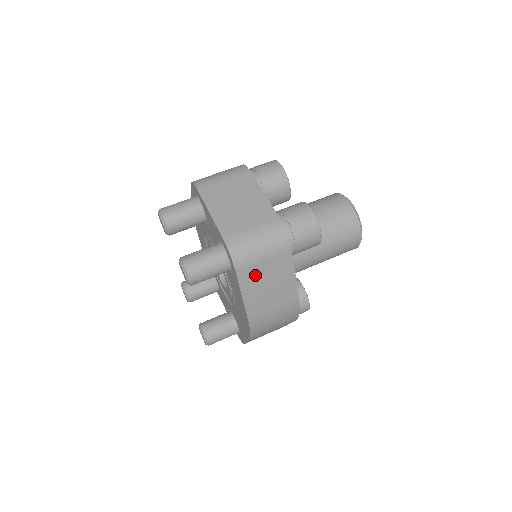
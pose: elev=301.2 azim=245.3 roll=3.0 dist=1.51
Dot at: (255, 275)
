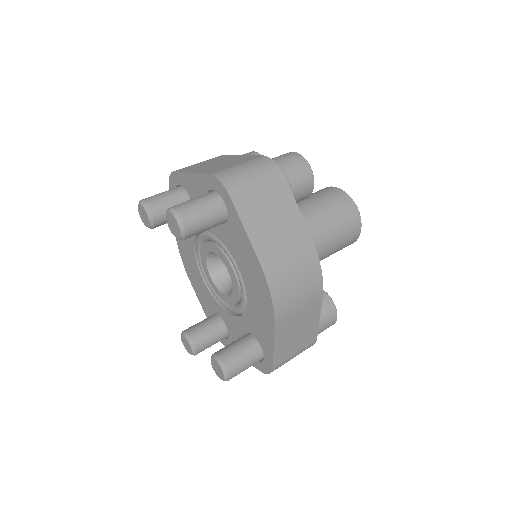
Dot at: (254, 205)
